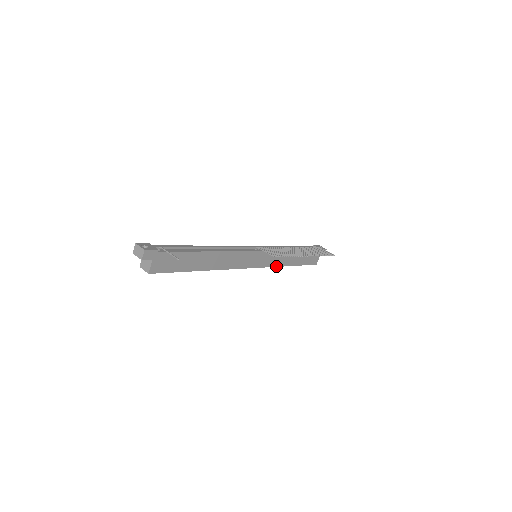
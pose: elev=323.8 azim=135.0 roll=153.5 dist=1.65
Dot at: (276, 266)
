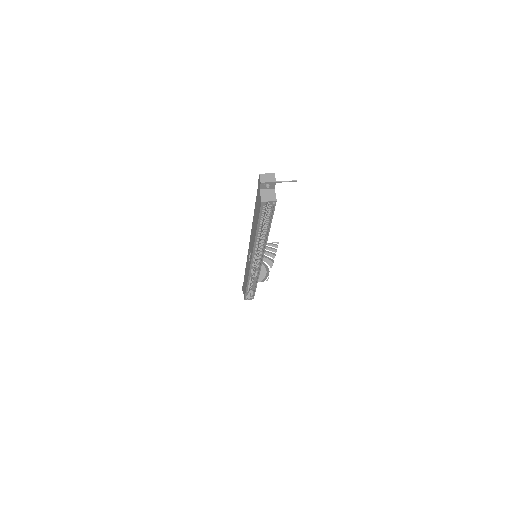
Dot at: occluded
